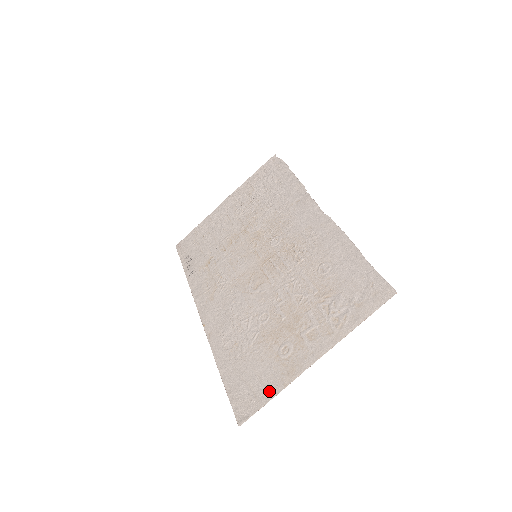
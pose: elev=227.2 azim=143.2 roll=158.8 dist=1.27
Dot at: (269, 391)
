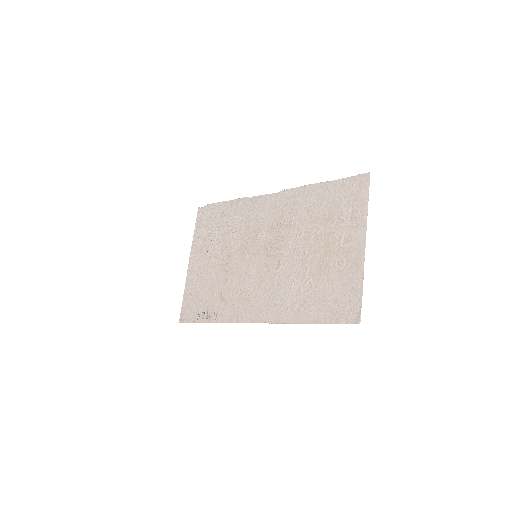
Dot at: (356, 288)
